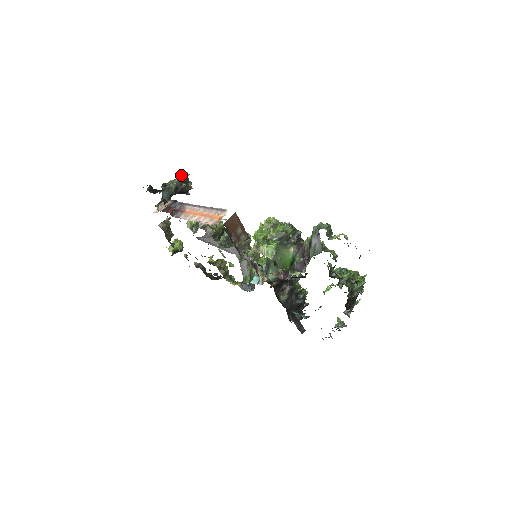
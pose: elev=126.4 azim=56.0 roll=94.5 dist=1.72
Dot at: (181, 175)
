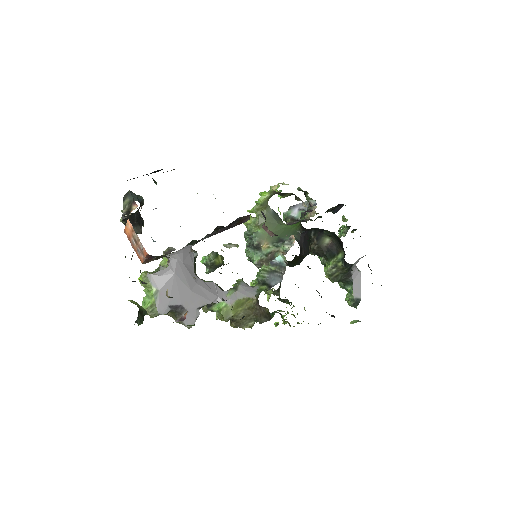
Dot at: occluded
